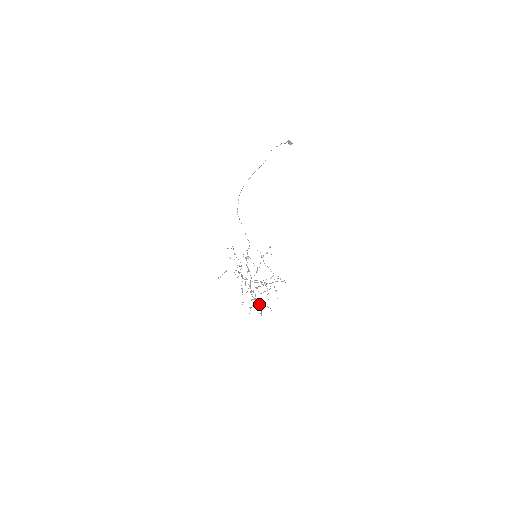
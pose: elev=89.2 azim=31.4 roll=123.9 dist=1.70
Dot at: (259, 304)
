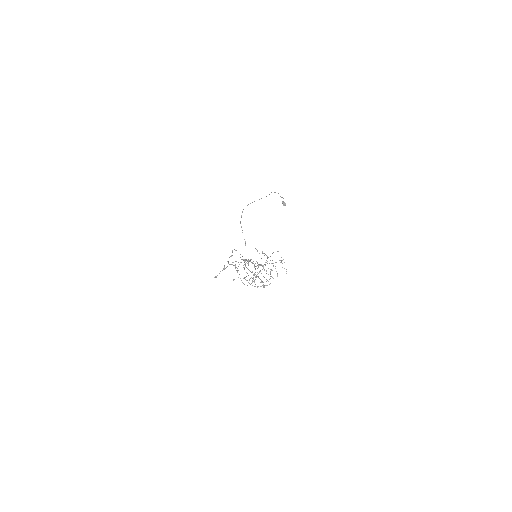
Dot at: (261, 280)
